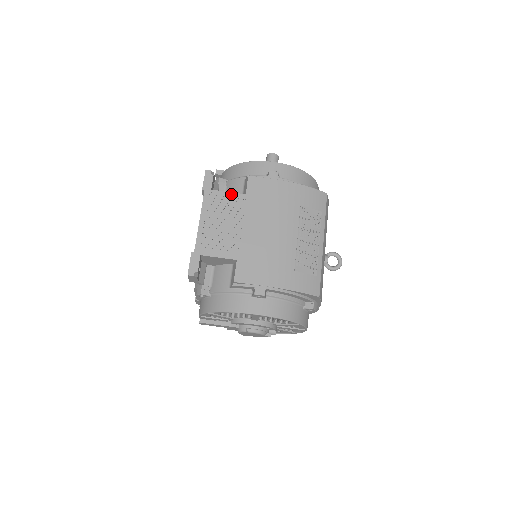
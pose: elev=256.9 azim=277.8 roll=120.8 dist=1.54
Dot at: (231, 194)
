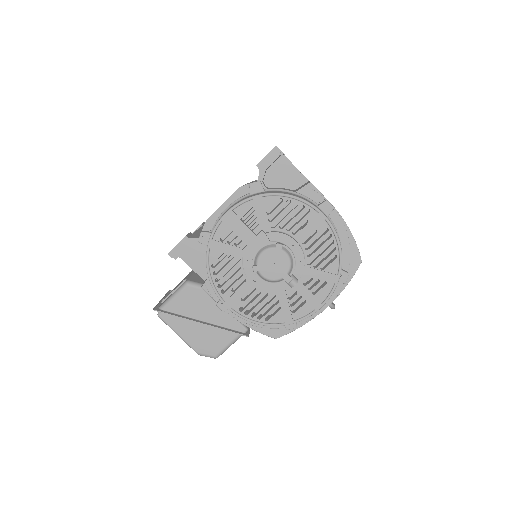
Dot at: occluded
